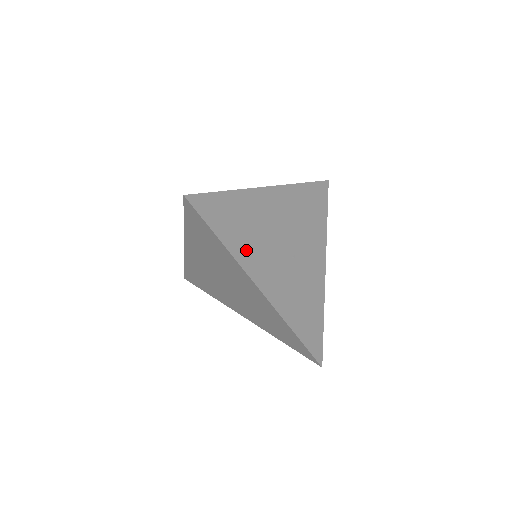
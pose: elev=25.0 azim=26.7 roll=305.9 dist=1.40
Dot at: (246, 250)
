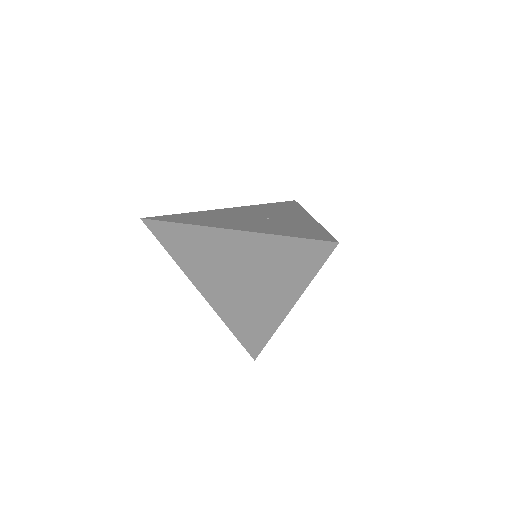
Dot at: (209, 222)
